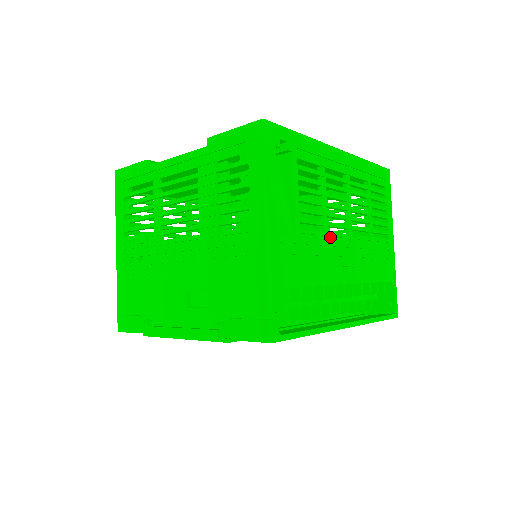
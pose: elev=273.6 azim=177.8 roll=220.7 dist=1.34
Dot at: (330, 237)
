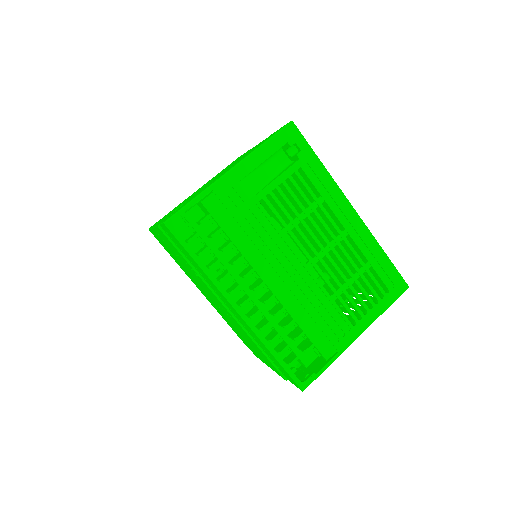
Dot at: (284, 241)
